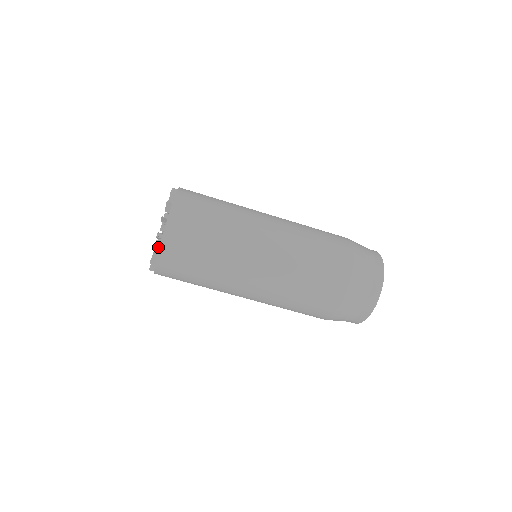
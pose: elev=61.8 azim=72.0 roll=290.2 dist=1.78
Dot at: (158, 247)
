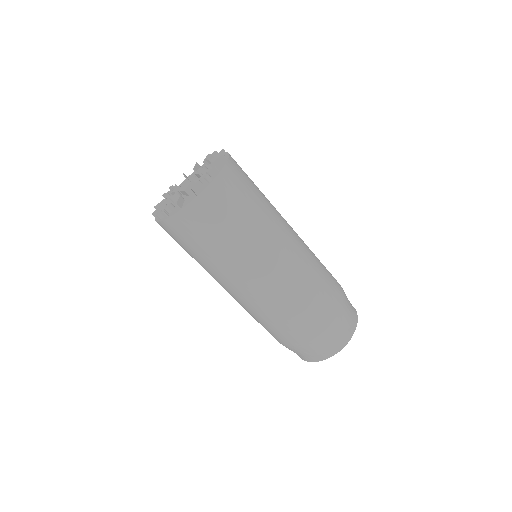
Dot at: (212, 177)
